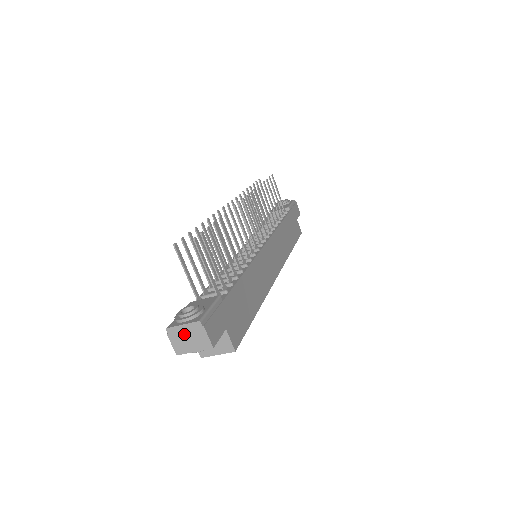
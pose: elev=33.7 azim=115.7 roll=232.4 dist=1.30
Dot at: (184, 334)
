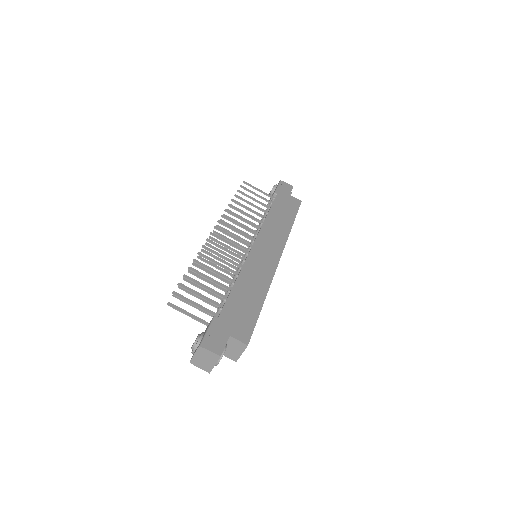
Dot at: (200, 359)
